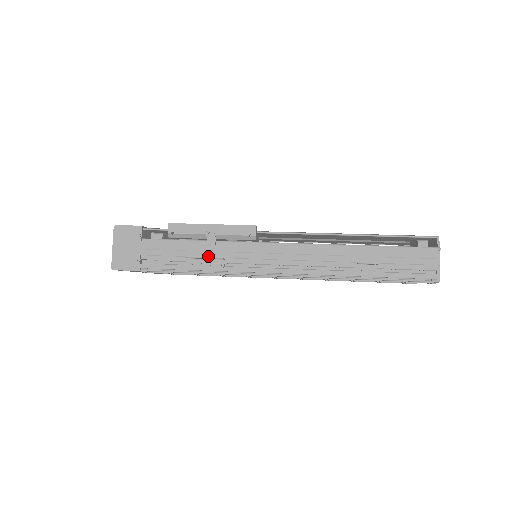
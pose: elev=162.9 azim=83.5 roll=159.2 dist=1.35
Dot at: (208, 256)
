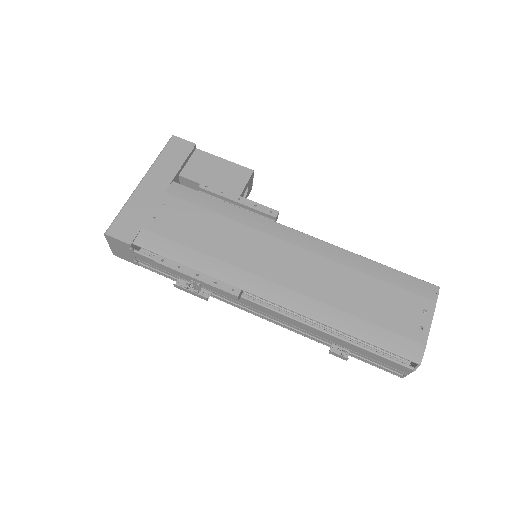
Dot at: (194, 295)
